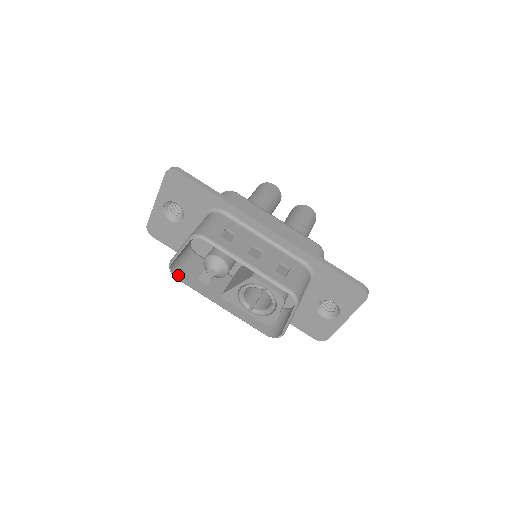
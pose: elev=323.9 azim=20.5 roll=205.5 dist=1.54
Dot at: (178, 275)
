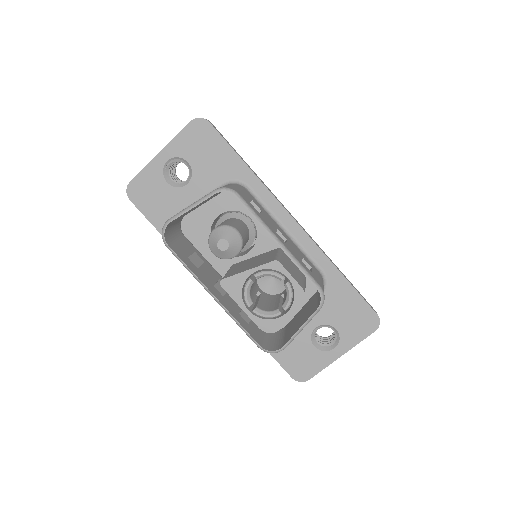
Dot at: (169, 242)
